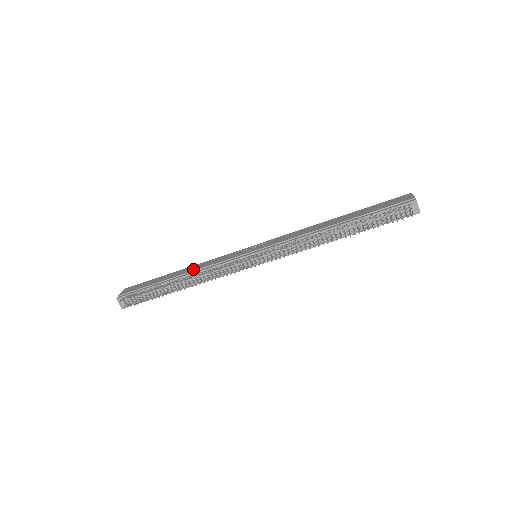
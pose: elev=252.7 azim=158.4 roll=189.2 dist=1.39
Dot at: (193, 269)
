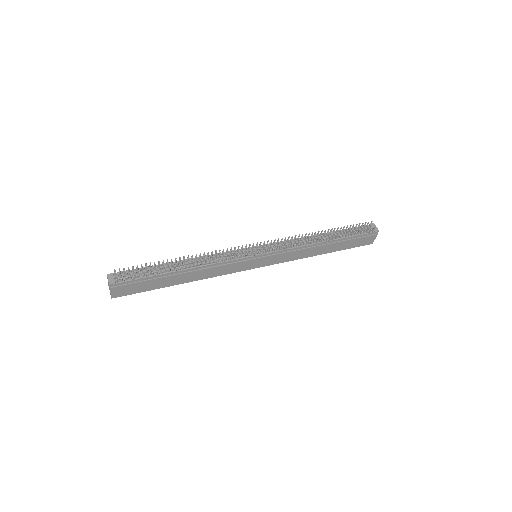
Dot at: (196, 261)
